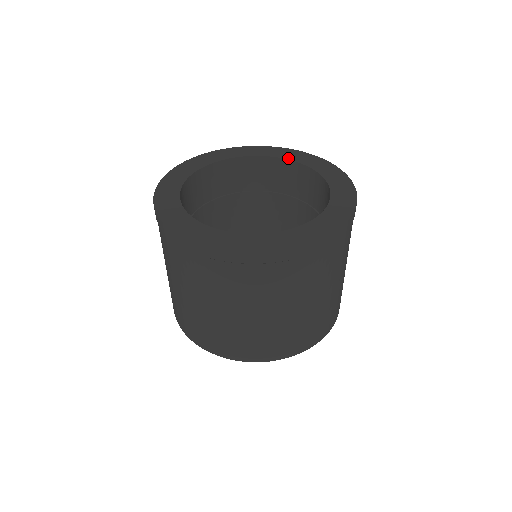
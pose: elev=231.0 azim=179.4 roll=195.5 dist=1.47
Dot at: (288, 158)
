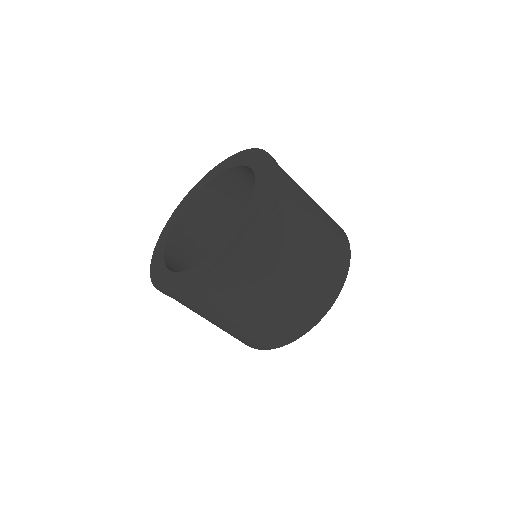
Dot at: (252, 166)
